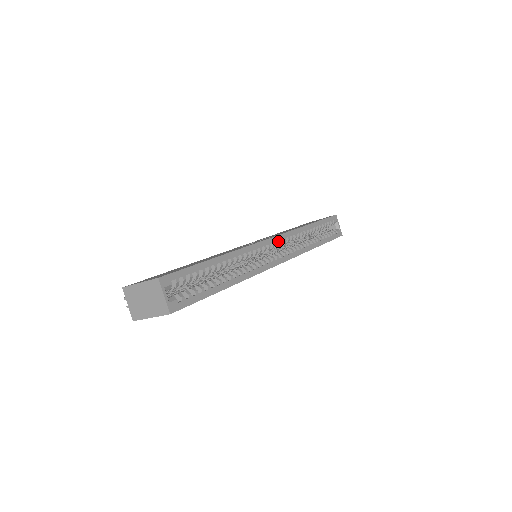
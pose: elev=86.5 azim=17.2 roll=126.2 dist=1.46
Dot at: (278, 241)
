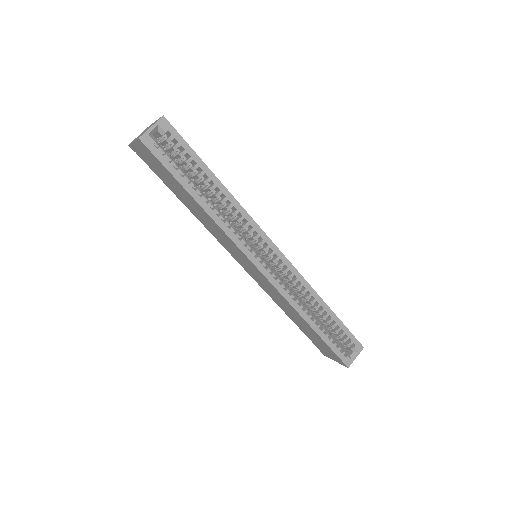
Dot at: (281, 262)
